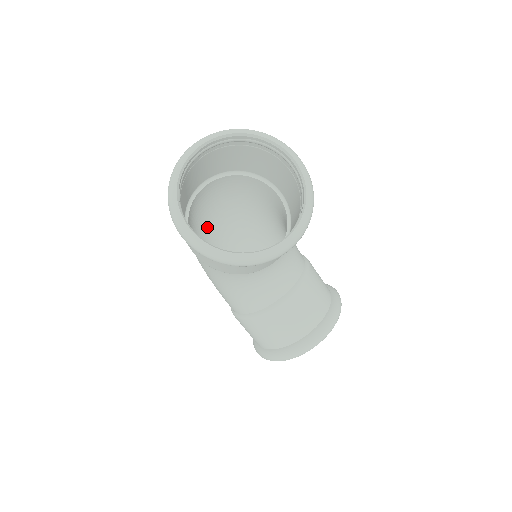
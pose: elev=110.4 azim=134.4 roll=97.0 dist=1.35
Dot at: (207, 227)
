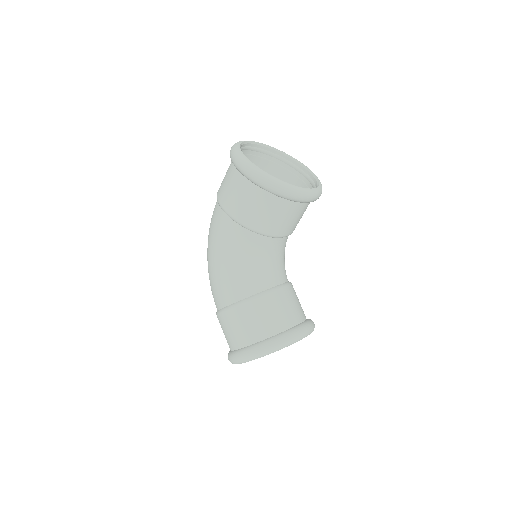
Dot at: occluded
